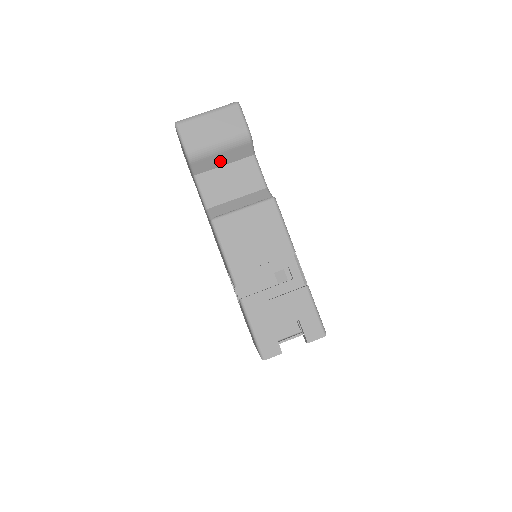
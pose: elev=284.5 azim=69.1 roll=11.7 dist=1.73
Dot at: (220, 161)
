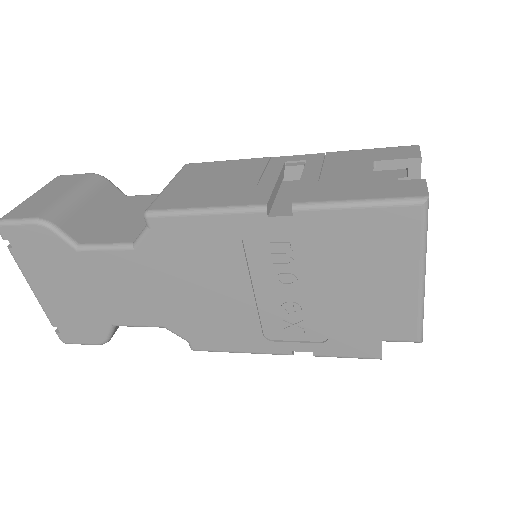
Dot at: (94, 214)
